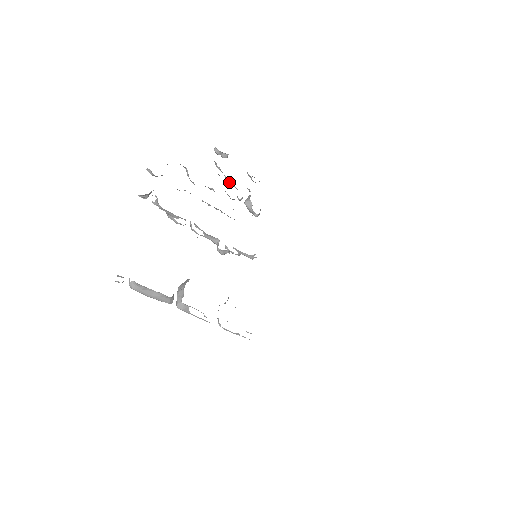
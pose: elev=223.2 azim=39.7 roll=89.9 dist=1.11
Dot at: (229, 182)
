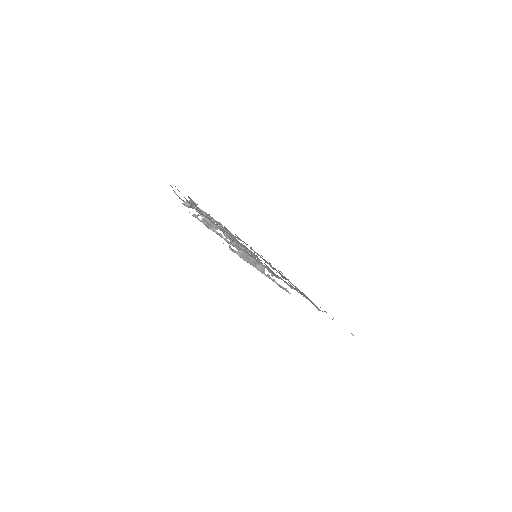
Dot at: occluded
